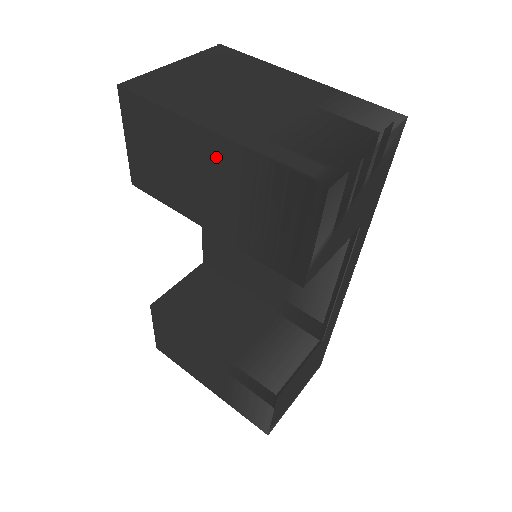
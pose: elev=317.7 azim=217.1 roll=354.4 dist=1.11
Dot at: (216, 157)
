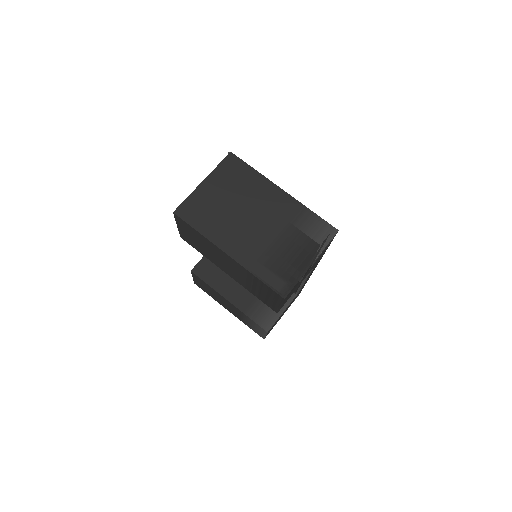
Dot at: (231, 262)
